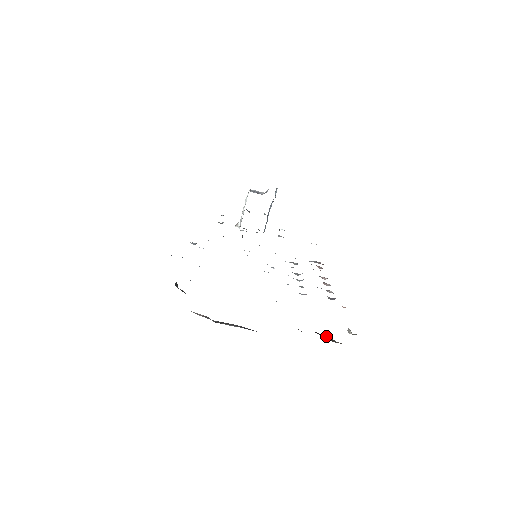
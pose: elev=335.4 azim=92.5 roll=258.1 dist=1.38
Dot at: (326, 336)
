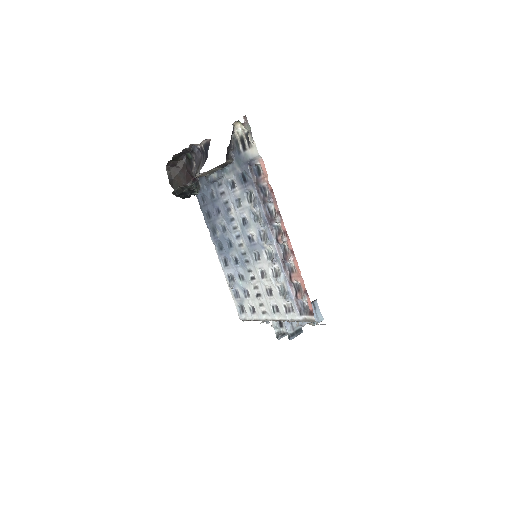
Dot at: occluded
